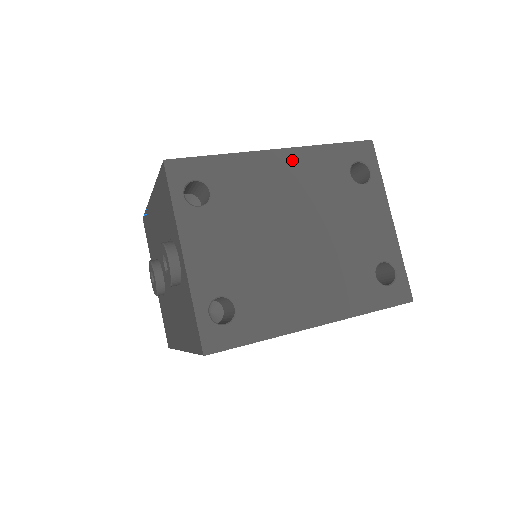
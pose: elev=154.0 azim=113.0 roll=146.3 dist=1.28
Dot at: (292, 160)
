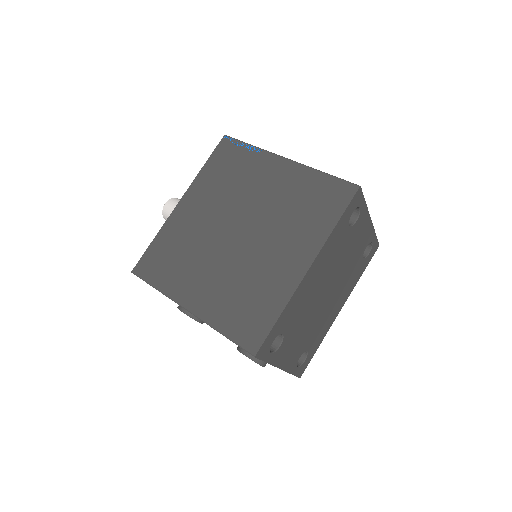
Dot at: (318, 263)
